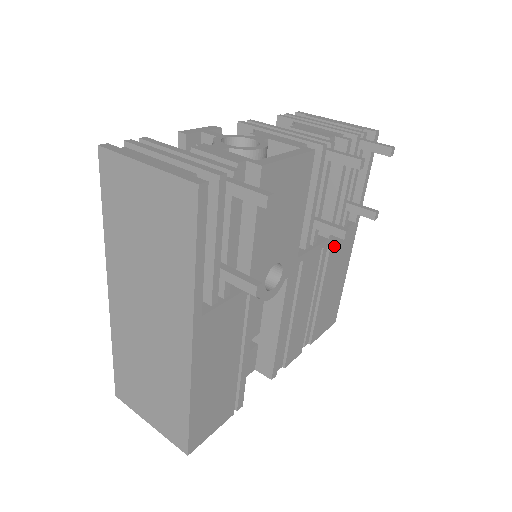
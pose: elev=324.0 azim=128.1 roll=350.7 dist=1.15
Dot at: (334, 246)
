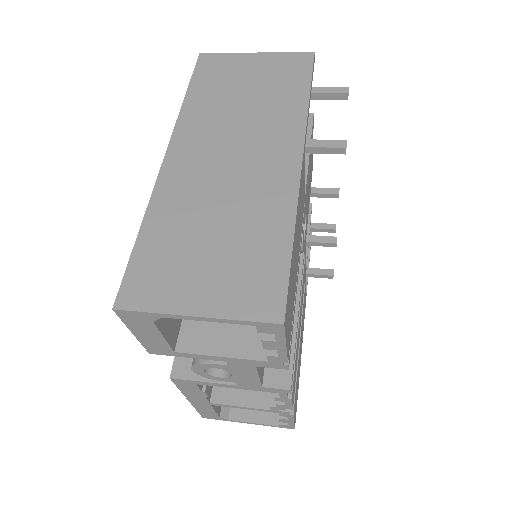
Dot at: (304, 295)
